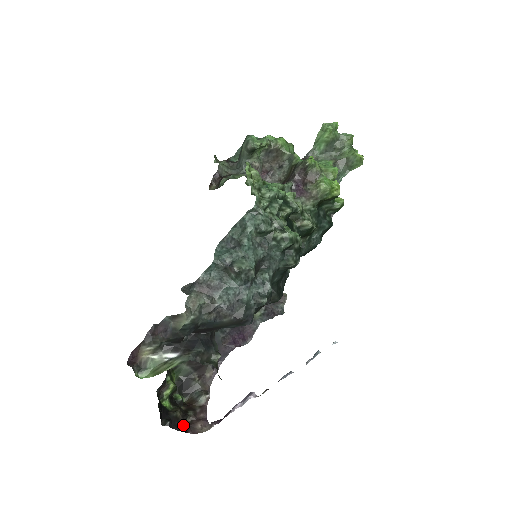
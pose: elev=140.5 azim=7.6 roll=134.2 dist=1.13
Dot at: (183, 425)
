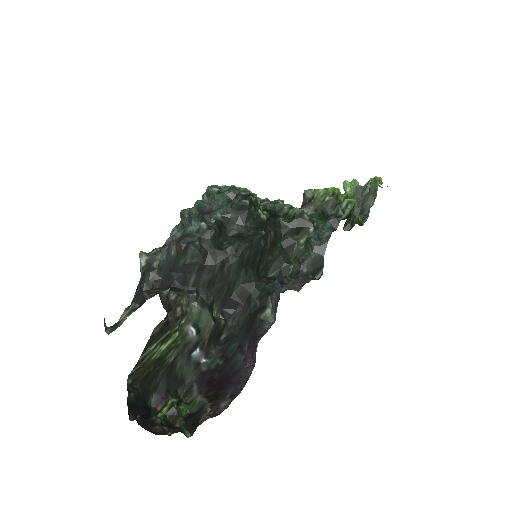
Dot at: (157, 431)
